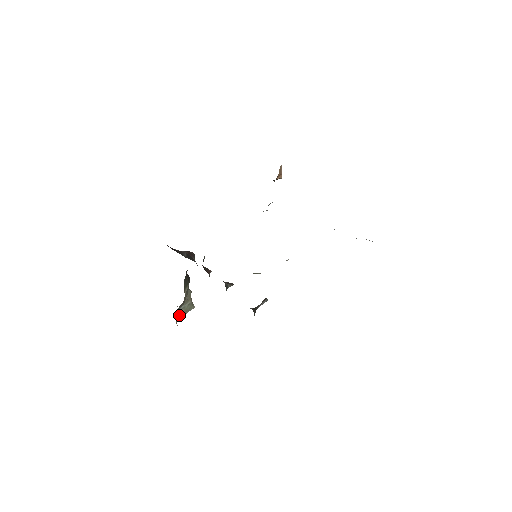
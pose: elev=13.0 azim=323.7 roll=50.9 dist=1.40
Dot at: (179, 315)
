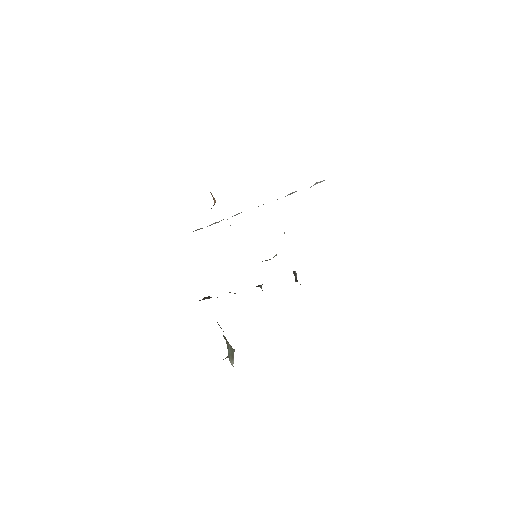
Dot at: (231, 362)
